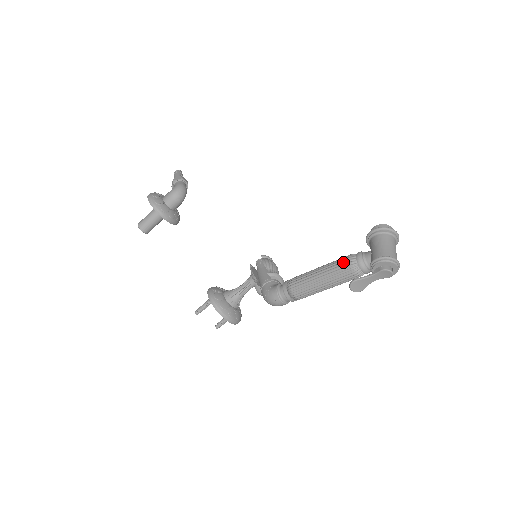
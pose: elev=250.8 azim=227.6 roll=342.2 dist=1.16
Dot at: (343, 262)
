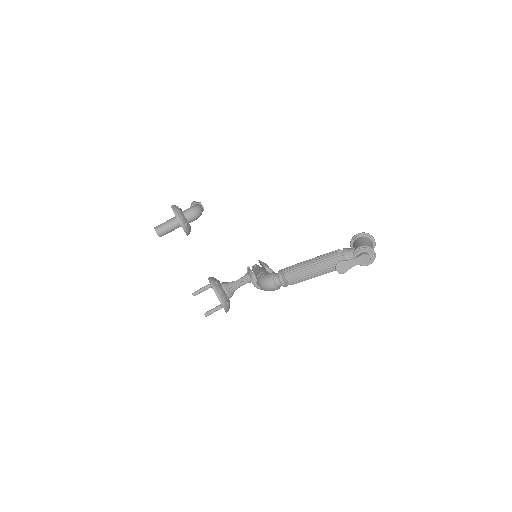
Dot at: (332, 252)
